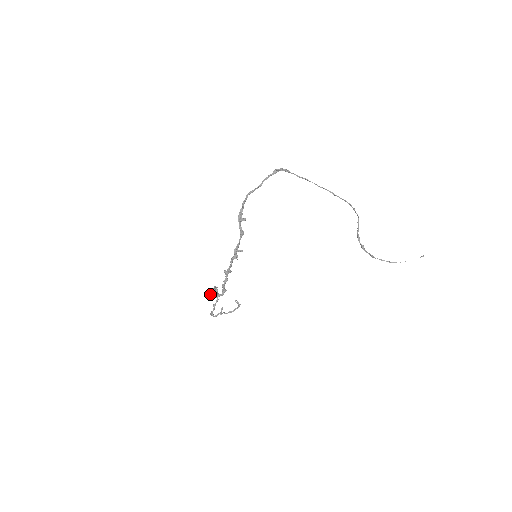
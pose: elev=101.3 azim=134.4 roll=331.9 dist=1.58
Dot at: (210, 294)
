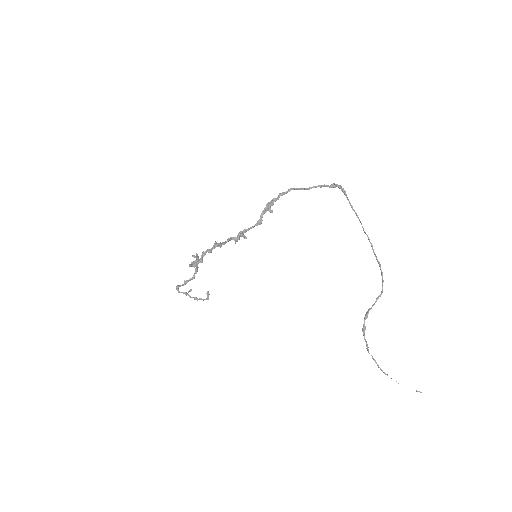
Dot at: occluded
